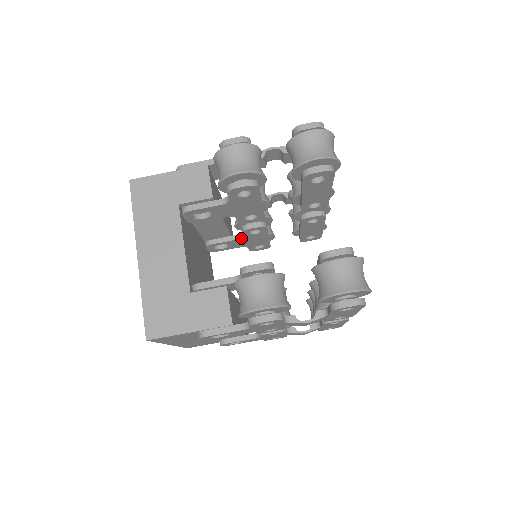
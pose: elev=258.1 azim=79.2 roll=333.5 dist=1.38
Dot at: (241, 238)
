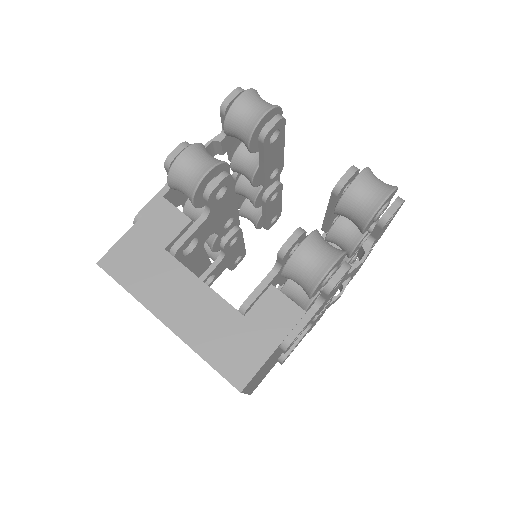
Dot at: (223, 258)
